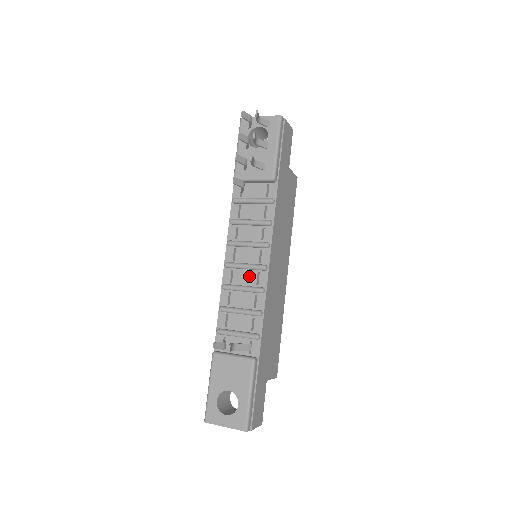
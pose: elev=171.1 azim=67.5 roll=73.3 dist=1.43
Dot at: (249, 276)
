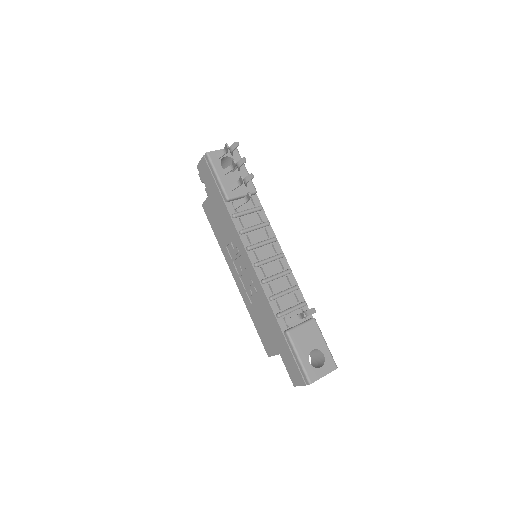
Dot at: (275, 266)
